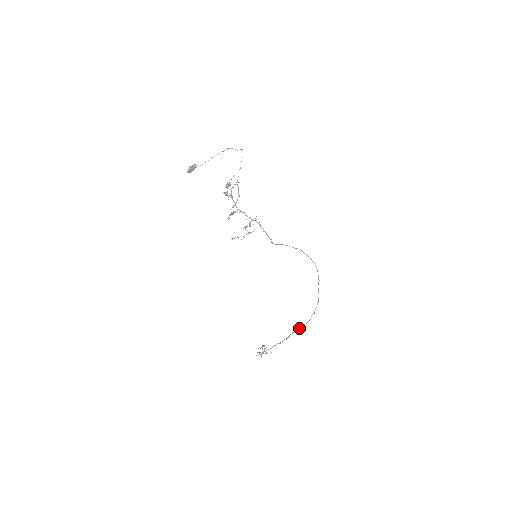
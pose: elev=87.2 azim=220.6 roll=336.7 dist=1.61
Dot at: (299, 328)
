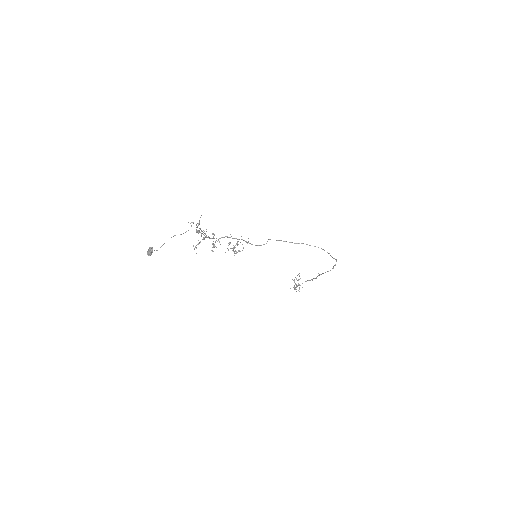
Dot at: occluded
